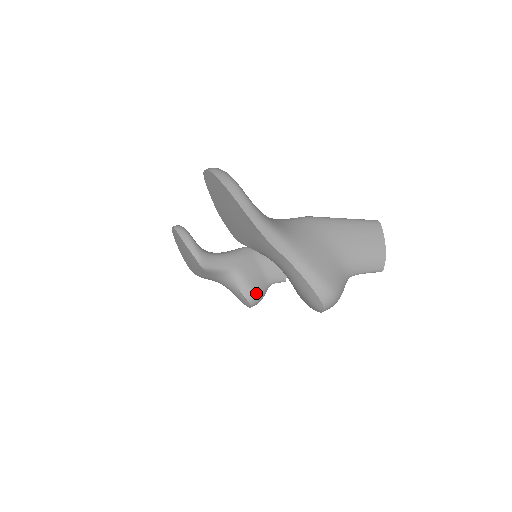
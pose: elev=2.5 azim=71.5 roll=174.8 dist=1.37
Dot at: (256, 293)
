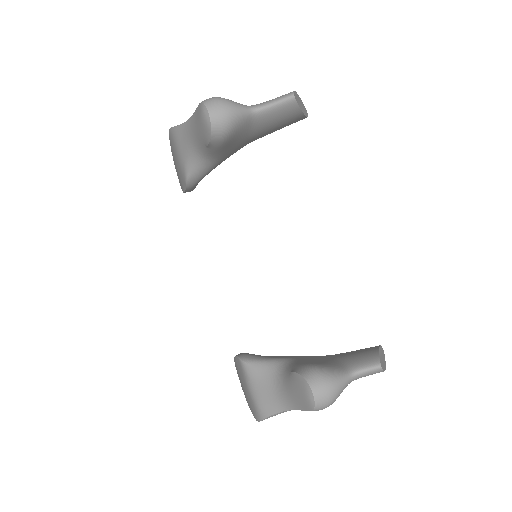
Dot at: (315, 366)
